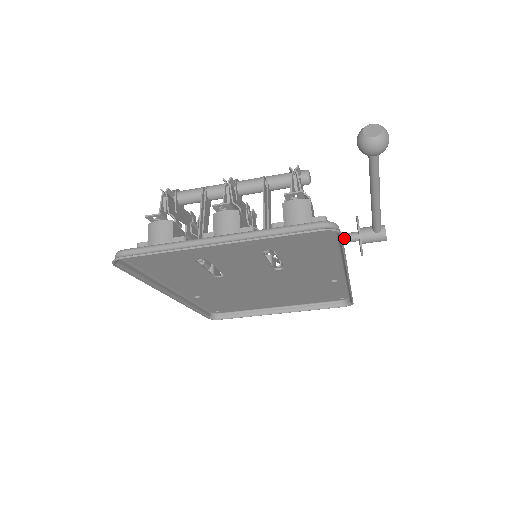
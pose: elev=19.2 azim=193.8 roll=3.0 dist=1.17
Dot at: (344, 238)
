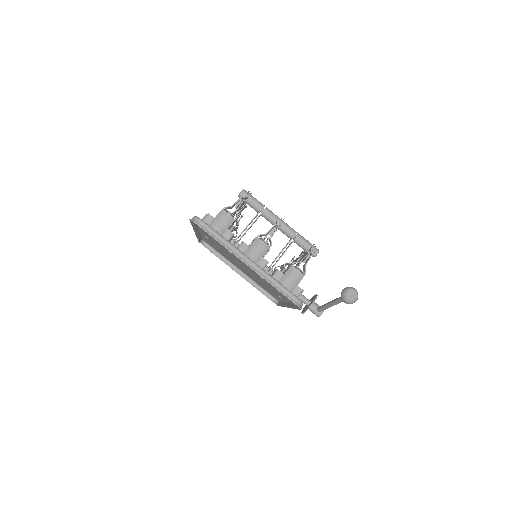
Dot at: (302, 299)
